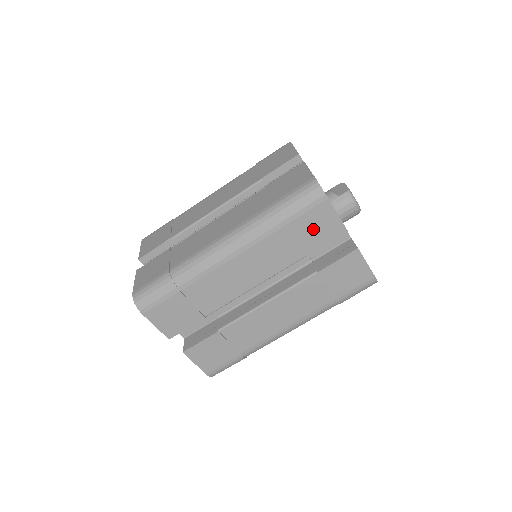
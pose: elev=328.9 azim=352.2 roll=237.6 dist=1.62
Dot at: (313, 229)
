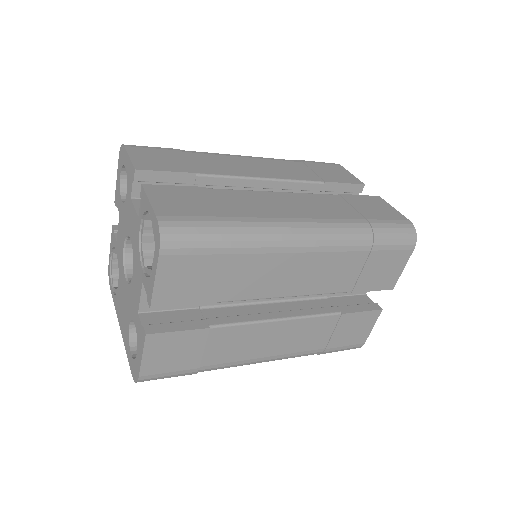
Dot at: (380, 270)
